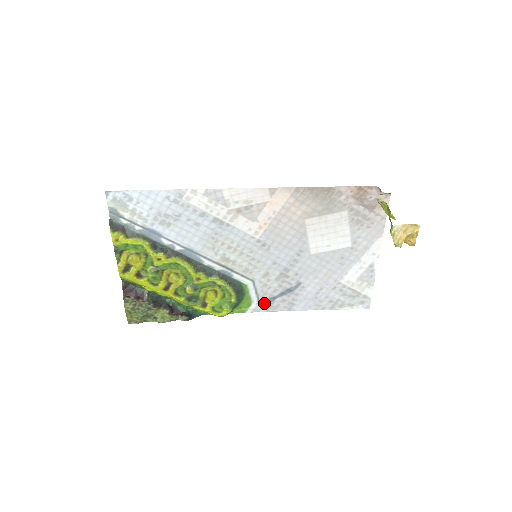
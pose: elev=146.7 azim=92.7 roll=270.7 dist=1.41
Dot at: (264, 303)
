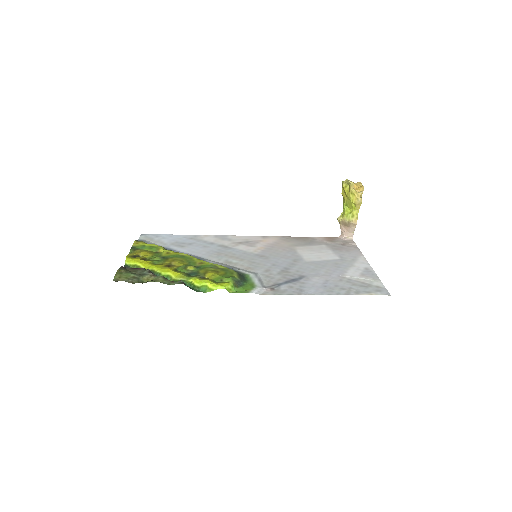
Dot at: (269, 289)
